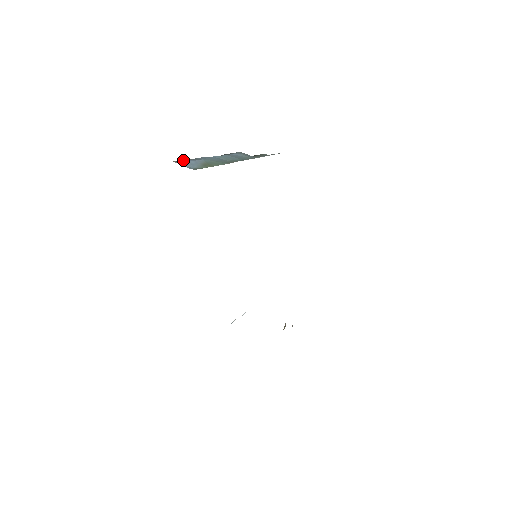
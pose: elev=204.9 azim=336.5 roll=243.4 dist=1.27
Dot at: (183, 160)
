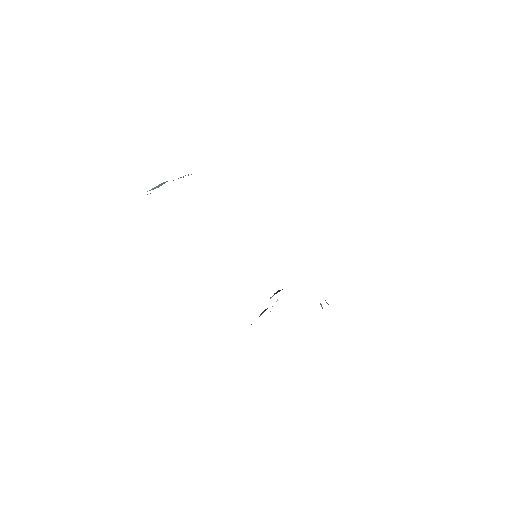
Dot at: occluded
